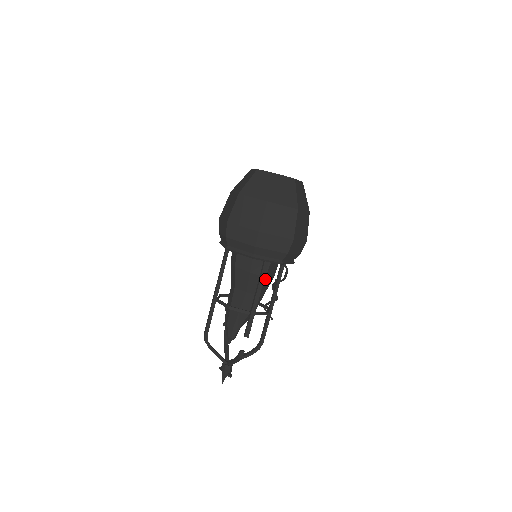
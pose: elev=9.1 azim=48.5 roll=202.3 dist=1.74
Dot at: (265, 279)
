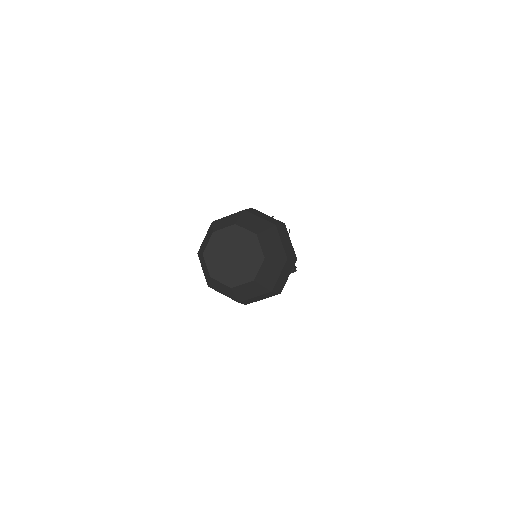
Dot at: occluded
